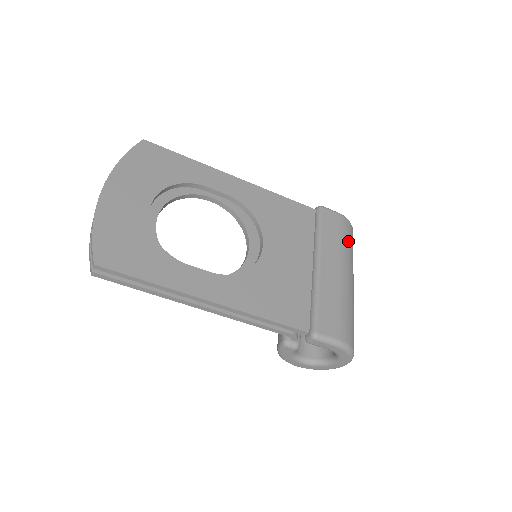
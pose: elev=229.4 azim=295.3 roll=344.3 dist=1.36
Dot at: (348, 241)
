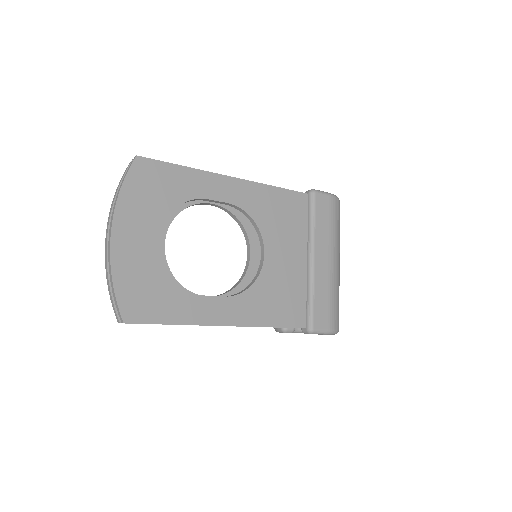
Dot at: (337, 223)
